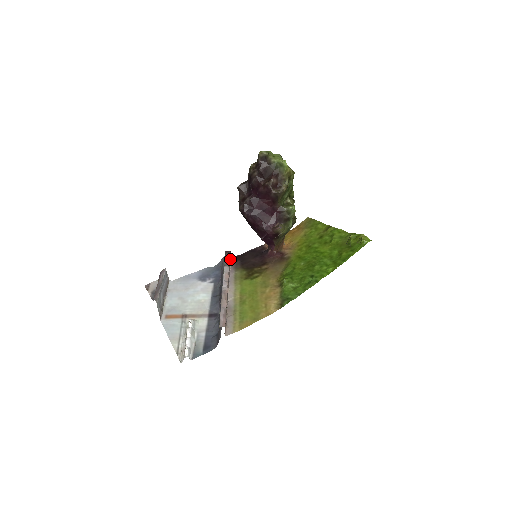
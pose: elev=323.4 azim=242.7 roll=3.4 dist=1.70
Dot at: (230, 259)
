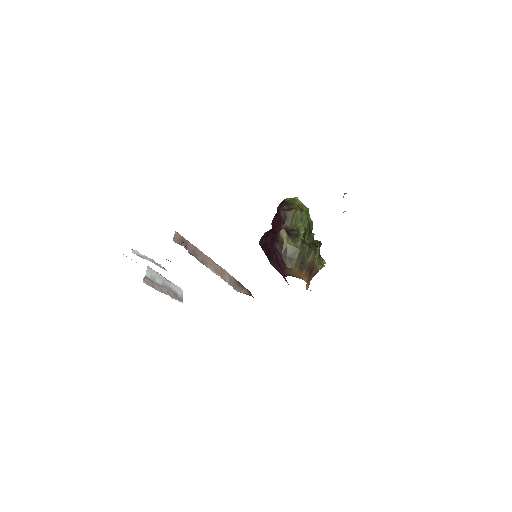
Dot at: (245, 292)
